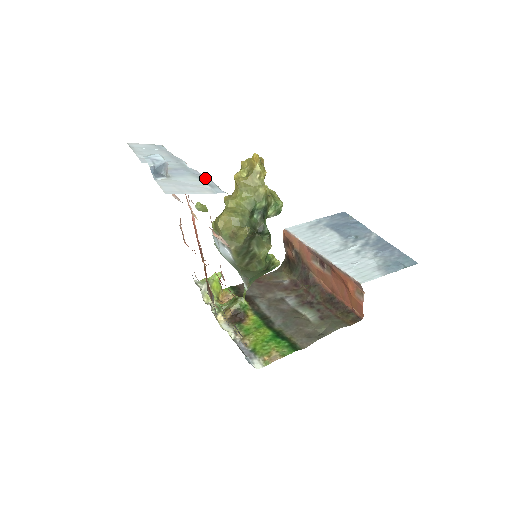
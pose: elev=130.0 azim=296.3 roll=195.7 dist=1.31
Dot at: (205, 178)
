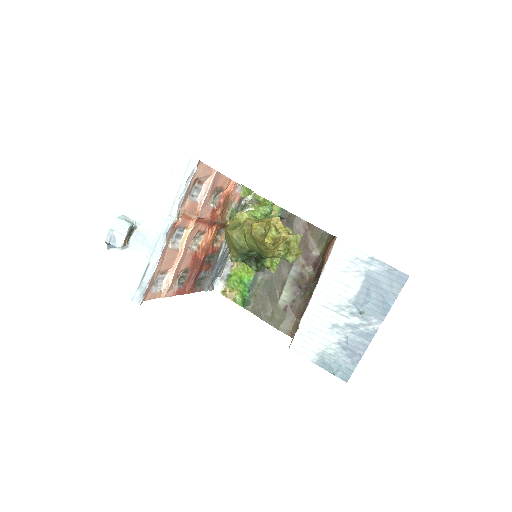
Dot at: (151, 268)
